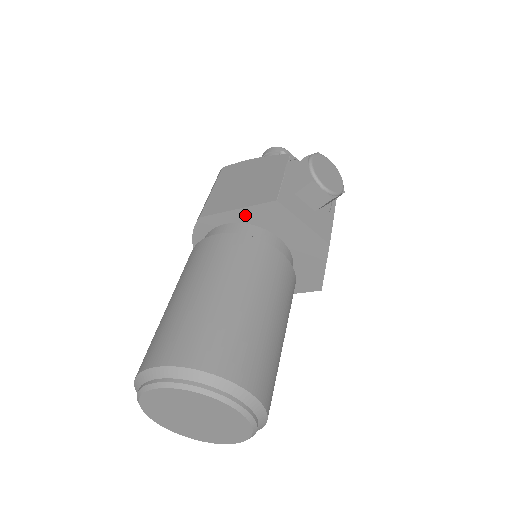
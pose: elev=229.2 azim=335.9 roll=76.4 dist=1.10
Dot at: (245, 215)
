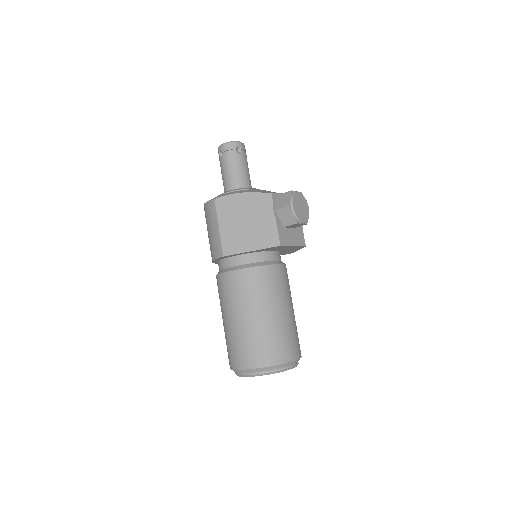
Dot at: (256, 251)
